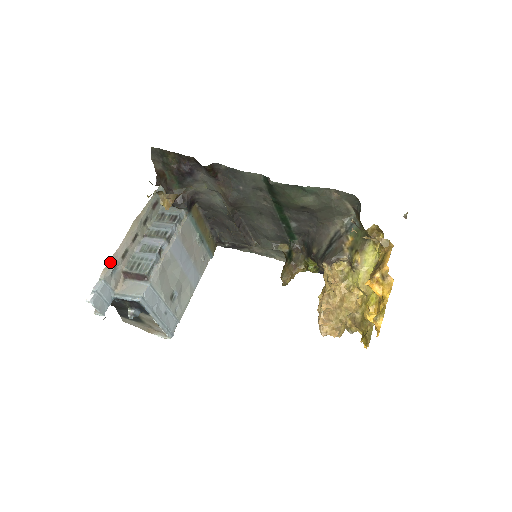
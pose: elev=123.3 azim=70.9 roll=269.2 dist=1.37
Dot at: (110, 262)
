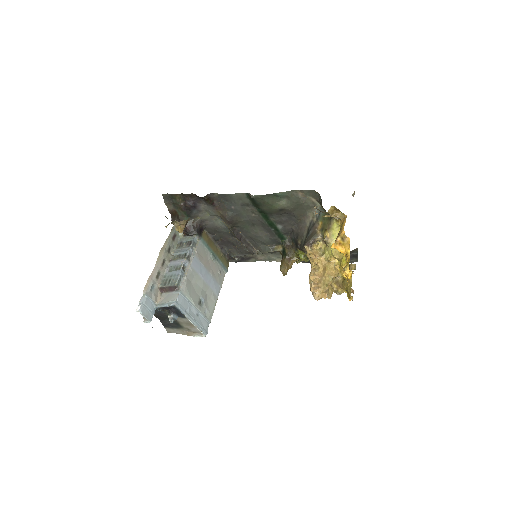
Dot at: (148, 282)
